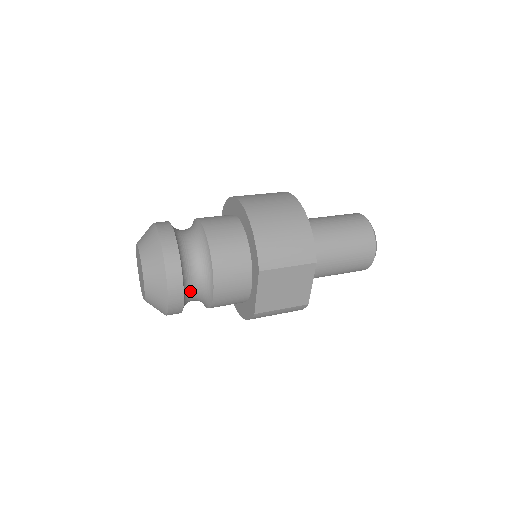
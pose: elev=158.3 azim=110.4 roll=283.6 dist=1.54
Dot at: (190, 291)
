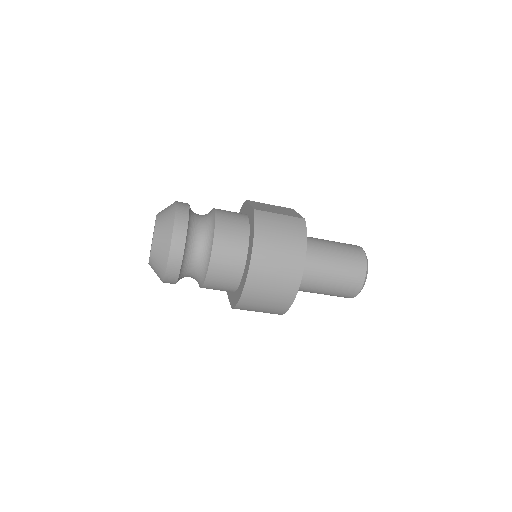
Dot at: (195, 215)
